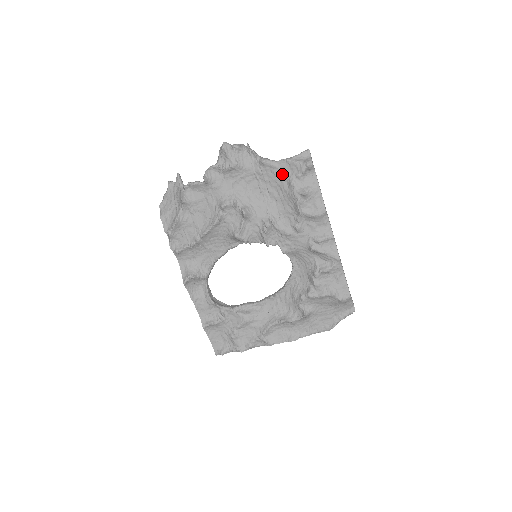
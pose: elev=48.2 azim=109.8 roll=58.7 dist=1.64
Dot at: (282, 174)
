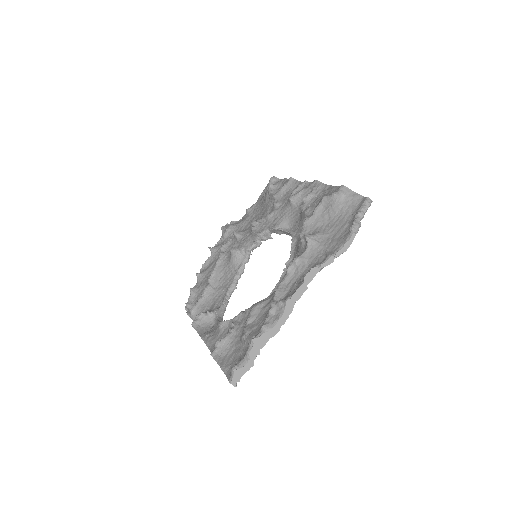
Dot at: (260, 201)
